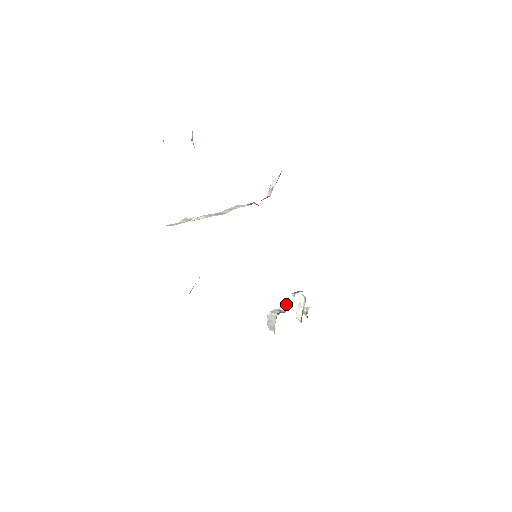
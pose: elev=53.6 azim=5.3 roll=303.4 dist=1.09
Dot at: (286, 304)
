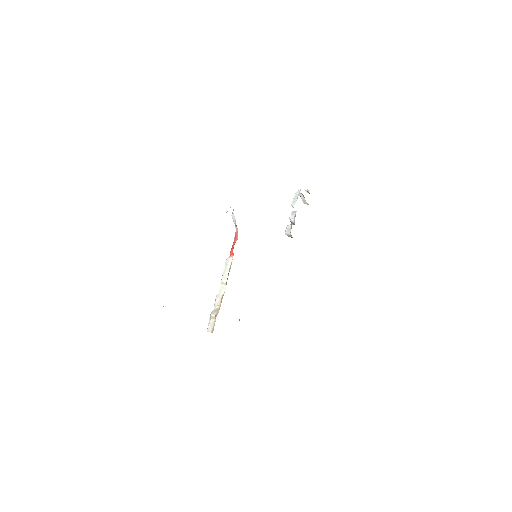
Dot at: (292, 212)
